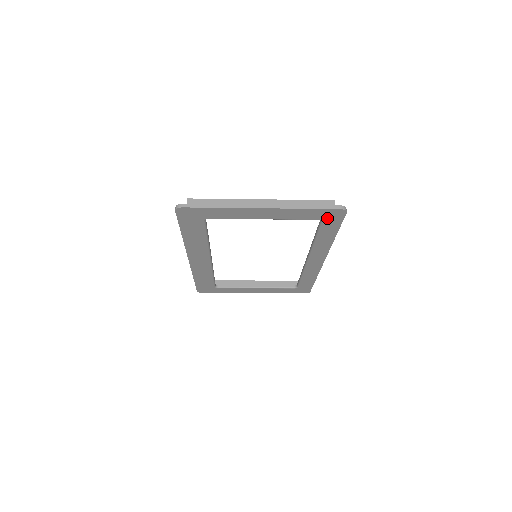
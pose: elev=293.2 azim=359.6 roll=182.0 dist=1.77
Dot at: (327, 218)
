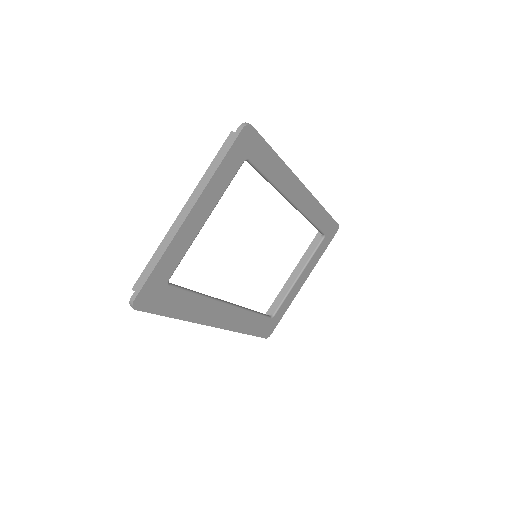
Dot at: (246, 151)
